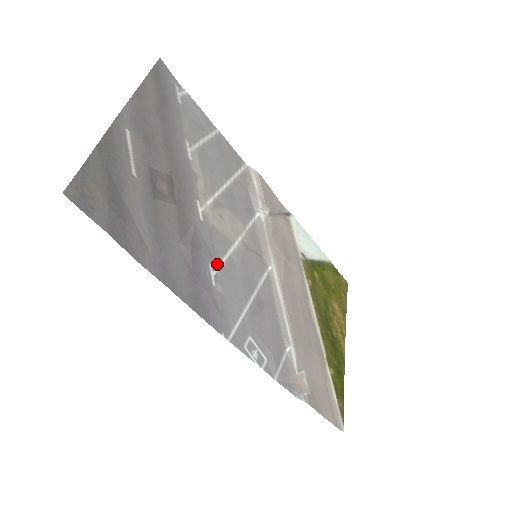
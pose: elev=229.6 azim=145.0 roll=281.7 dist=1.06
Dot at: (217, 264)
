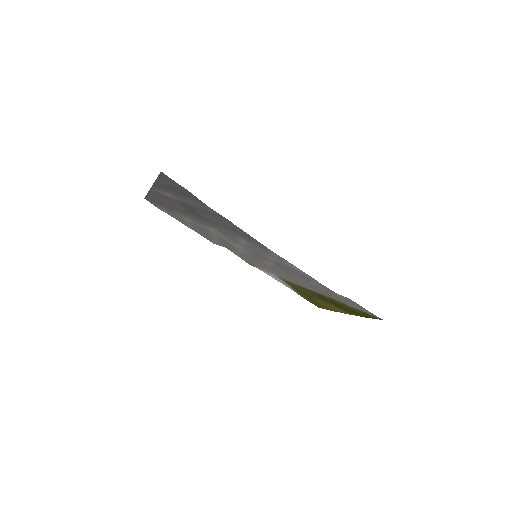
Dot at: (241, 241)
